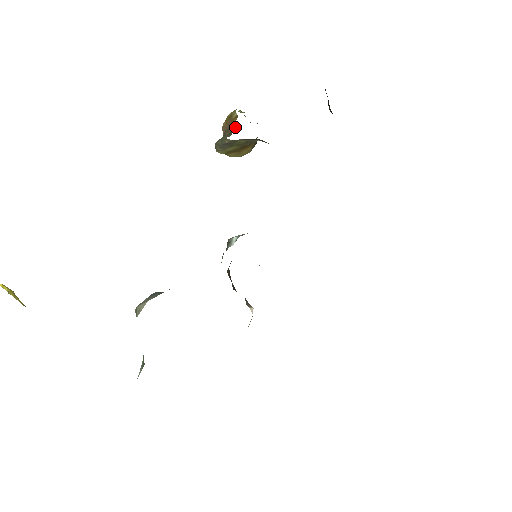
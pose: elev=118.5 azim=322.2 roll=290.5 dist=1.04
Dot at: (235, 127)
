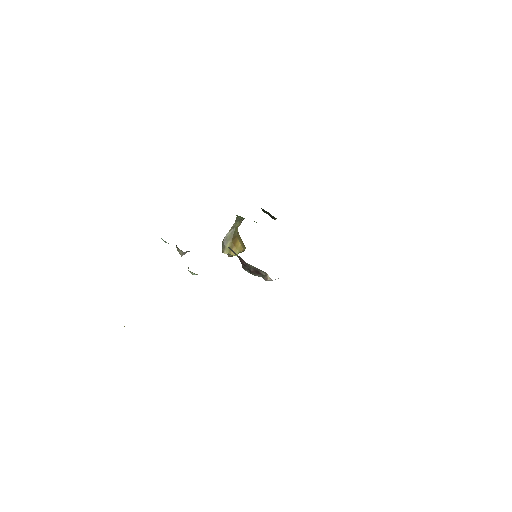
Dot at: occluded
